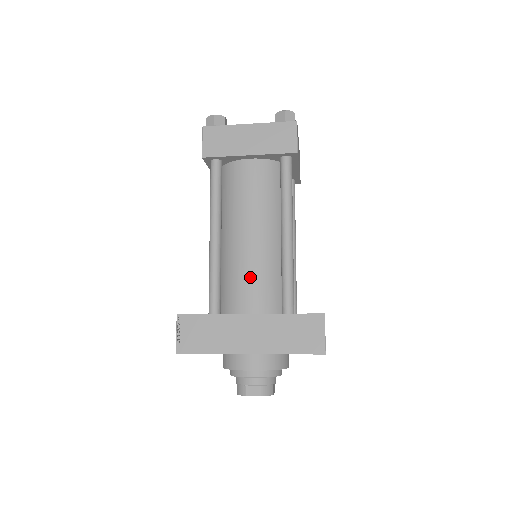
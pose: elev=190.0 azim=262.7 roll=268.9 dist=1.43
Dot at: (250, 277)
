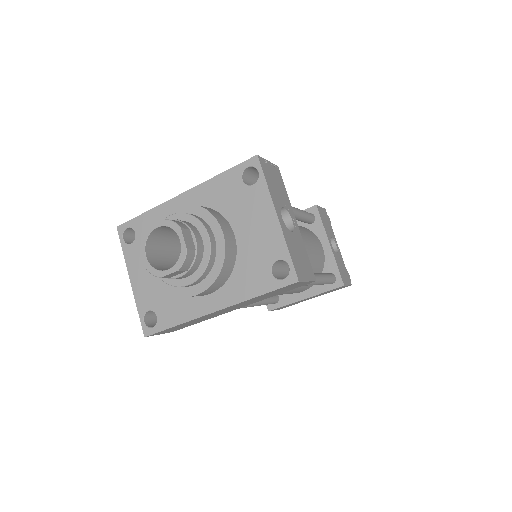
Dot at: occluded
